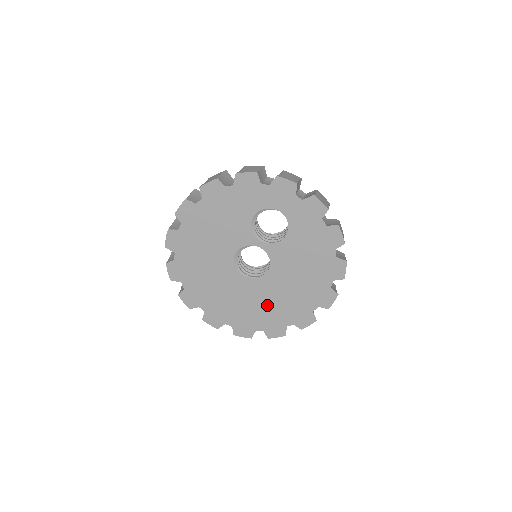
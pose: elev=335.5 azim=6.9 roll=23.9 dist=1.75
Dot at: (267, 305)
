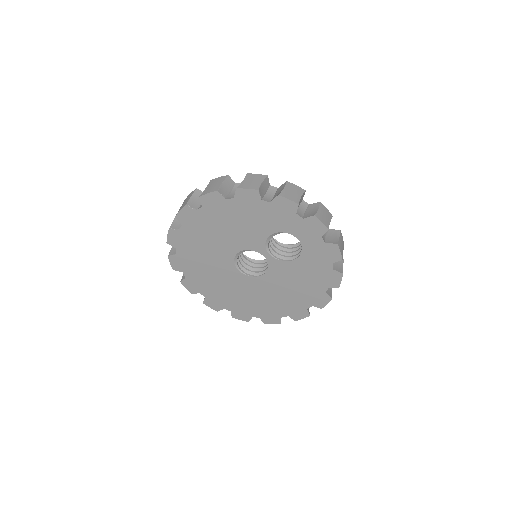
Dot at: (245, 297)
